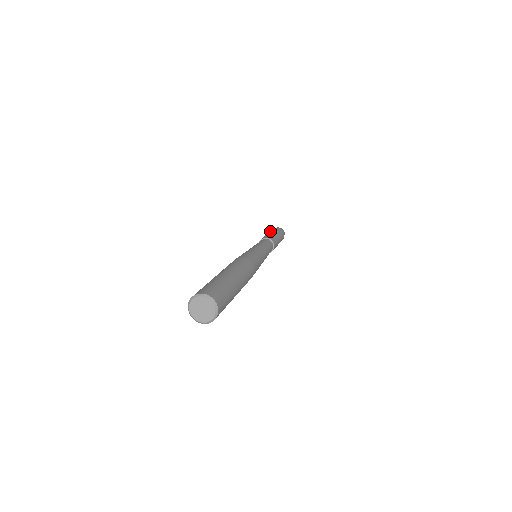
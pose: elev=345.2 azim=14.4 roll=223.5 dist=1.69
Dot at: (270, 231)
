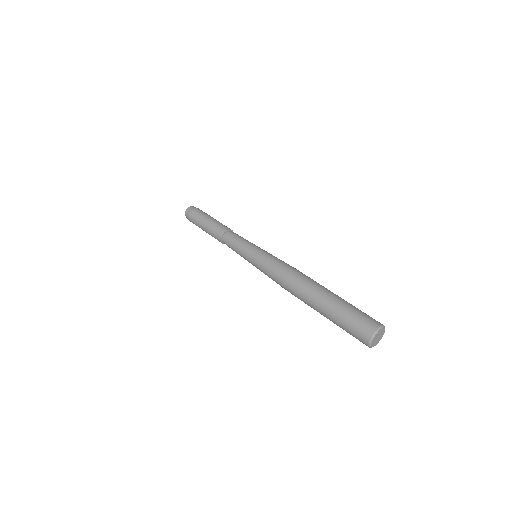
Dot at: (199, 223)
